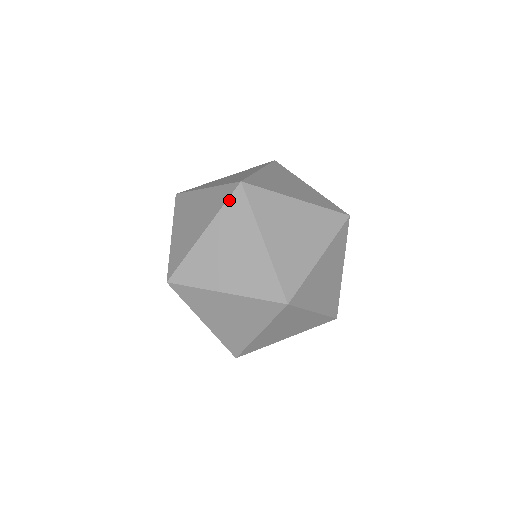
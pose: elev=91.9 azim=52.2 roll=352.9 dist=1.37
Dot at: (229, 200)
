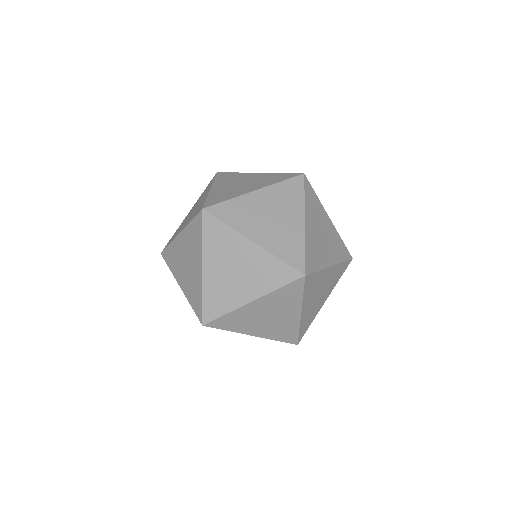
Dot at: (204, 229)
